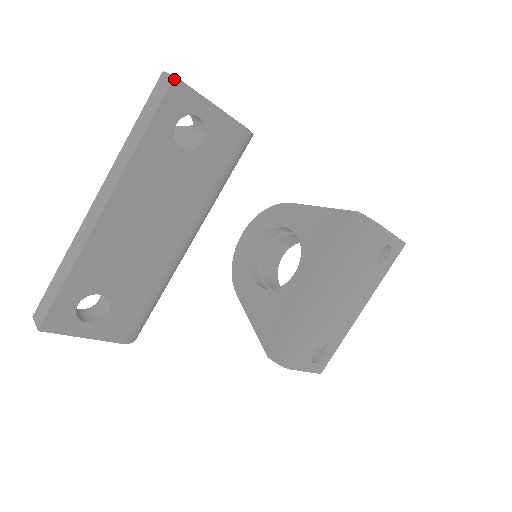
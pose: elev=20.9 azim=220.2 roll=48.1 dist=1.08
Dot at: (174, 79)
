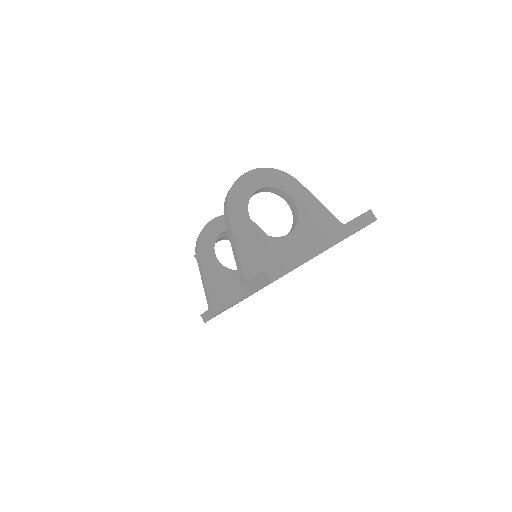
Dot at: occluded
